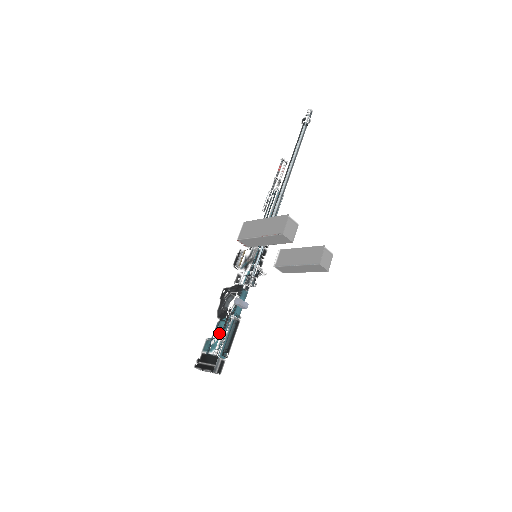
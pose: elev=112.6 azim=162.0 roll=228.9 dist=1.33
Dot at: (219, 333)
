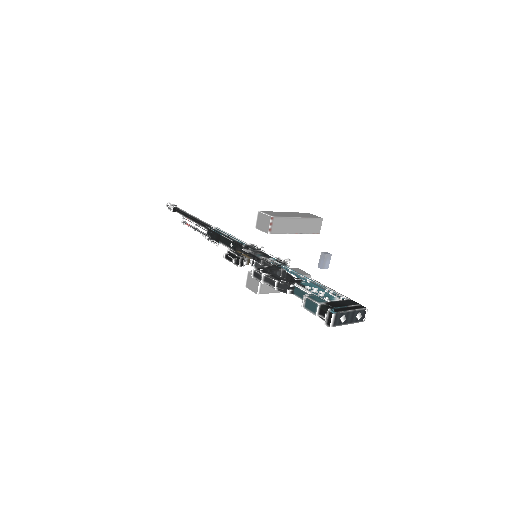
Dot at: (318, 288)
